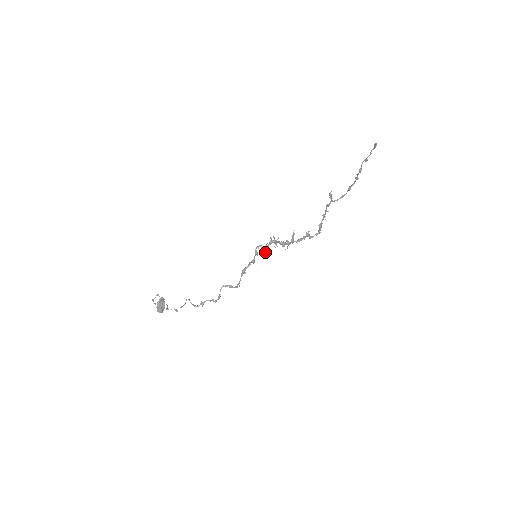
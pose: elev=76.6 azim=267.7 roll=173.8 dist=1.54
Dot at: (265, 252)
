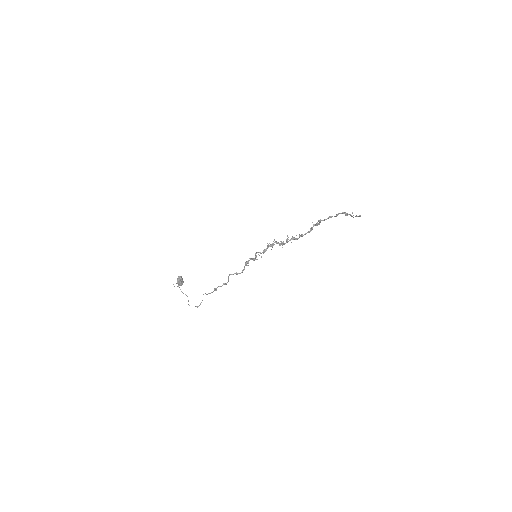
Dot at: occluded
